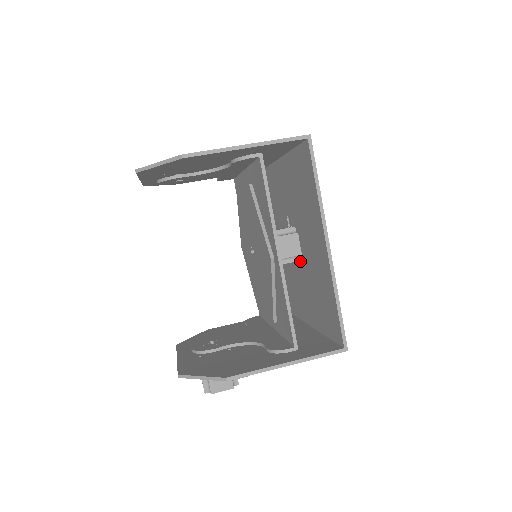
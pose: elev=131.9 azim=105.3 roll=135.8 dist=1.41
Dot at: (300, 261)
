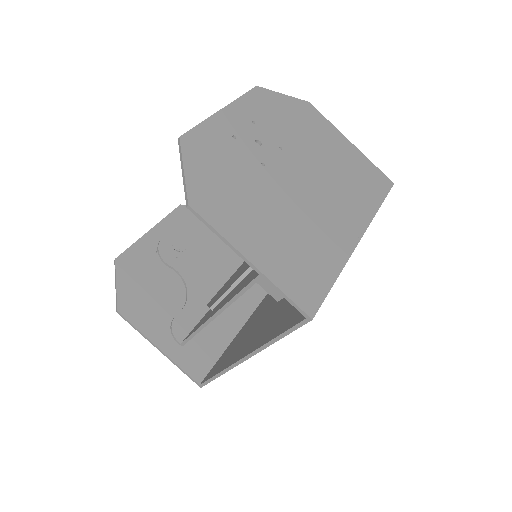
Dot at: occluded
